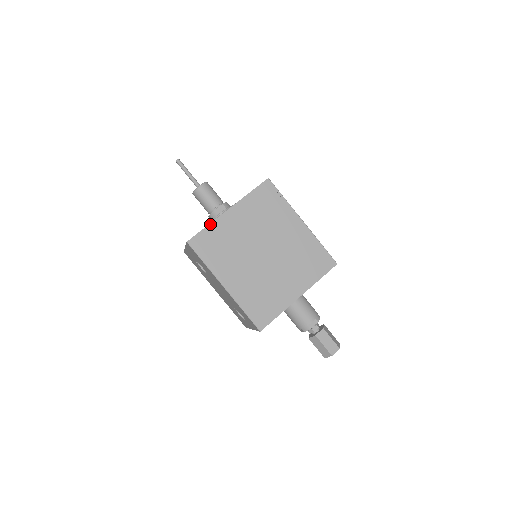
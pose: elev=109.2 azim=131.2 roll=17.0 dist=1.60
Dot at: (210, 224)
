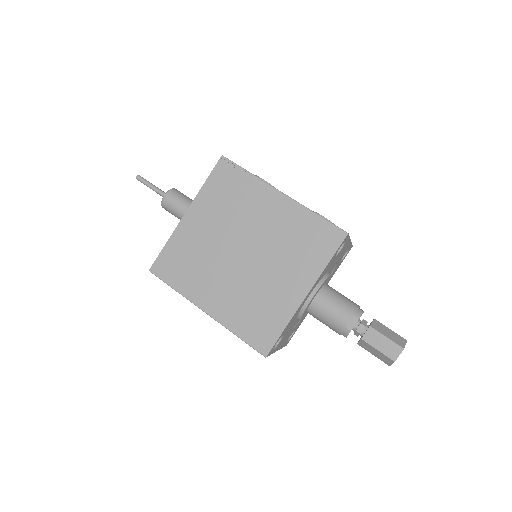
Dot at: (169, 240)
